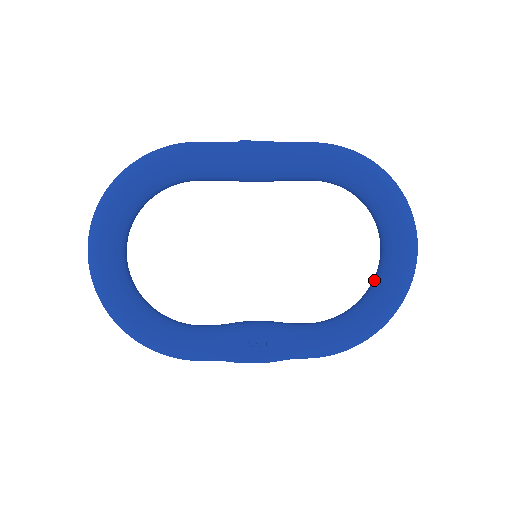
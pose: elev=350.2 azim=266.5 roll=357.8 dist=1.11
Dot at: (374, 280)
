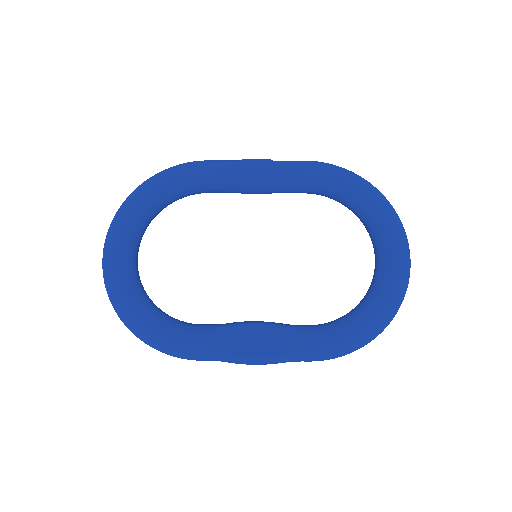
Dot at: occluded
